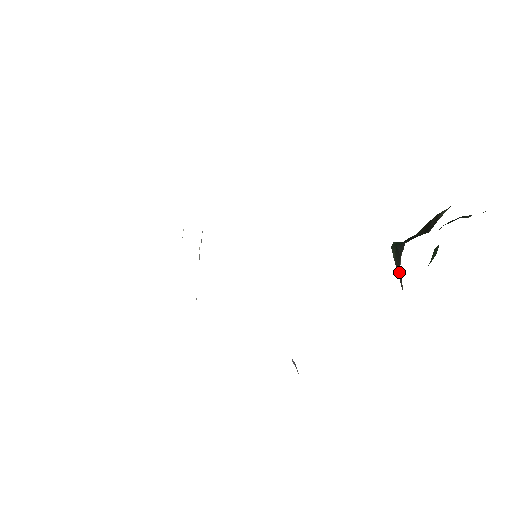
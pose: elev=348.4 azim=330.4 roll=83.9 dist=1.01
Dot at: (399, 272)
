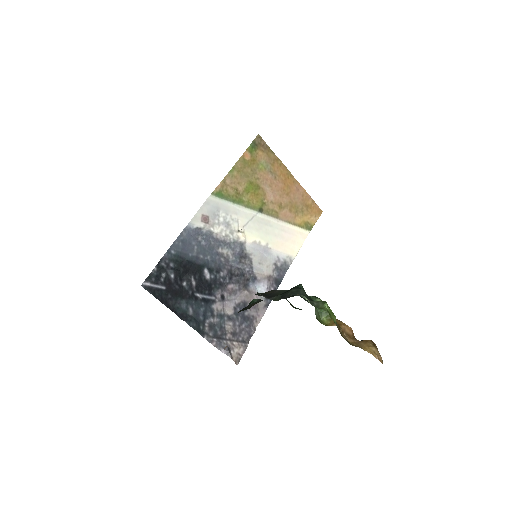
Dot at: occluded
